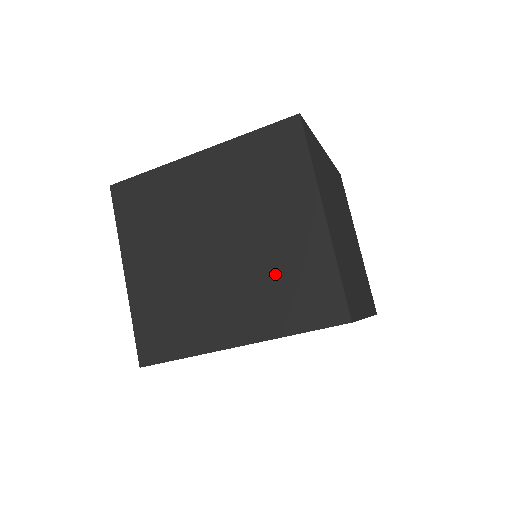
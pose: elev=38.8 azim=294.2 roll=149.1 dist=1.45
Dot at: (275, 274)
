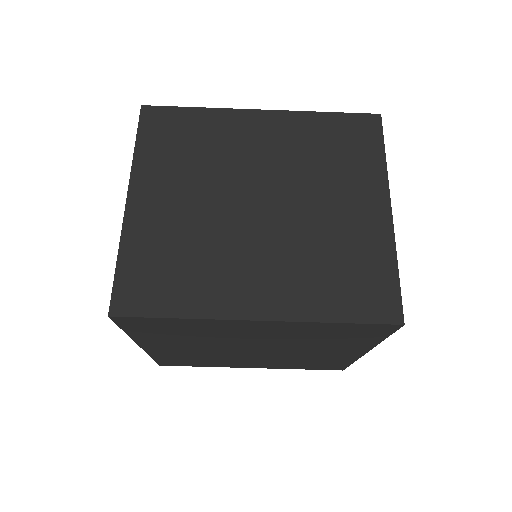
Dot at: (324, 252)
